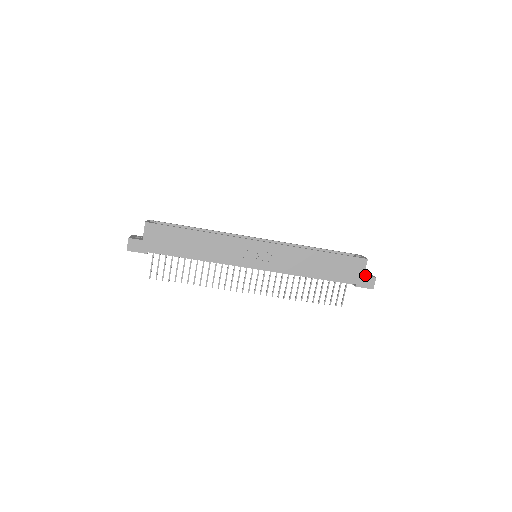
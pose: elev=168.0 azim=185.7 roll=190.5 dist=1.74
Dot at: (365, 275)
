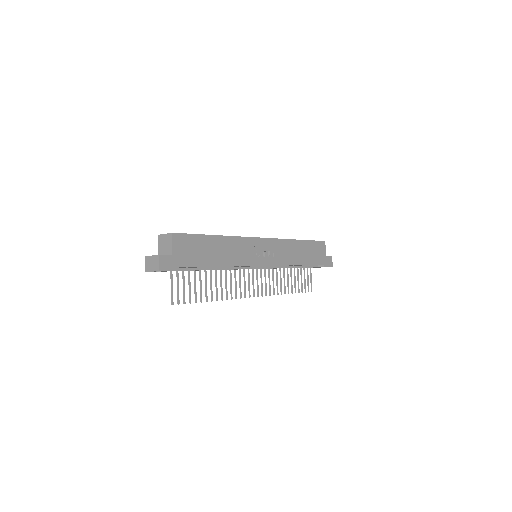
Dot at: (325, 256)
